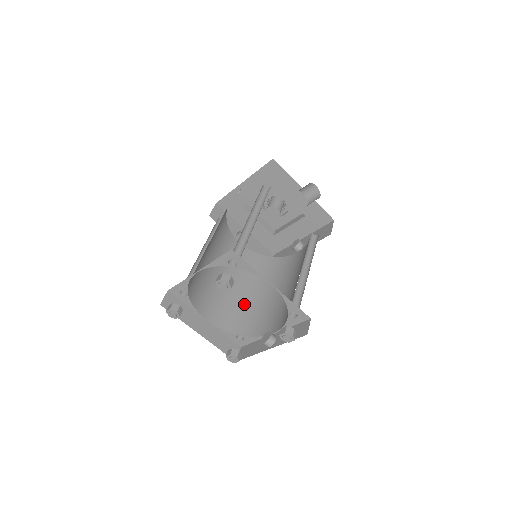
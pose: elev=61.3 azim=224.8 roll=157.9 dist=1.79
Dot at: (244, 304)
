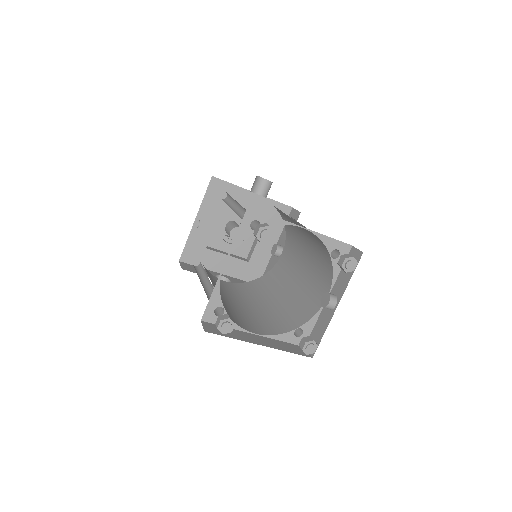
Dot at: (275, 311)
